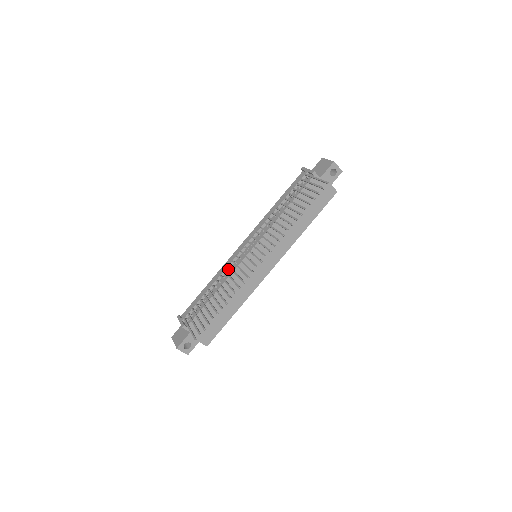
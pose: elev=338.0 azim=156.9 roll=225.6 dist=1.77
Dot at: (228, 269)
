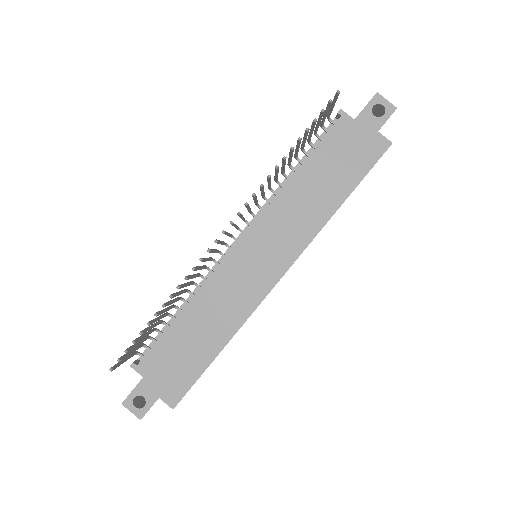
Dot at: occluded
